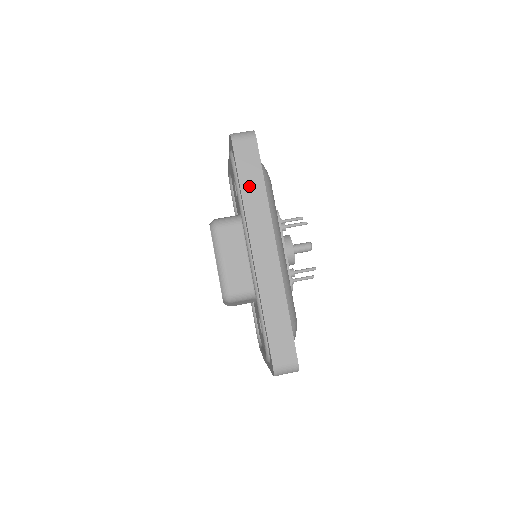
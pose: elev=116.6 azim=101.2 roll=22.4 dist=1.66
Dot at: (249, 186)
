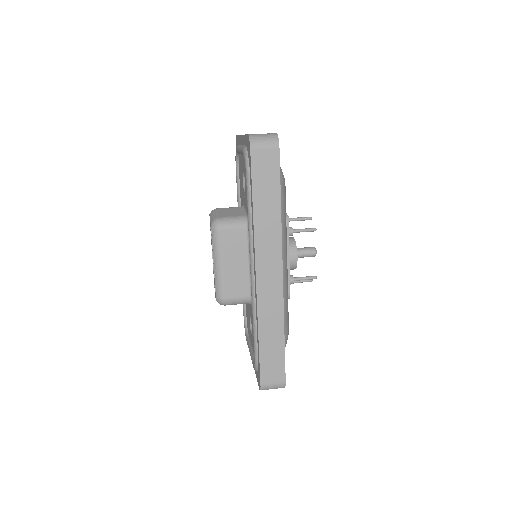
Dot at: (263, 203)
